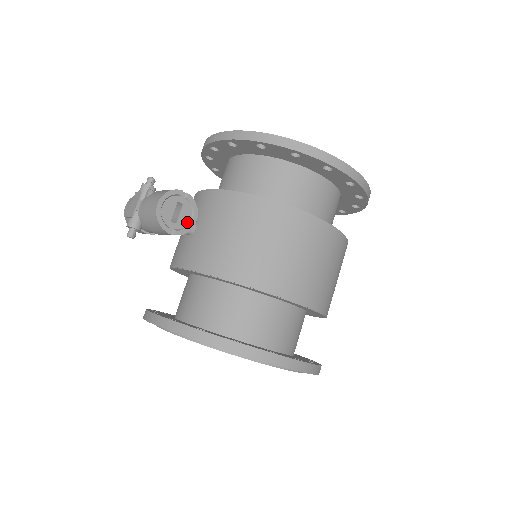
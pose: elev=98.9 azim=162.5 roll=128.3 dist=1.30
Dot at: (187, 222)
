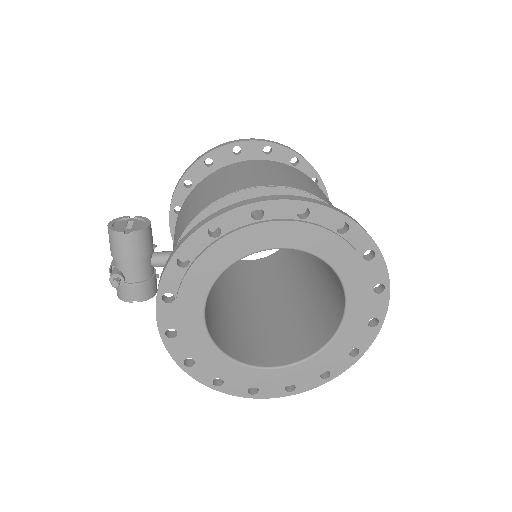
Dot at: (142, 227)
